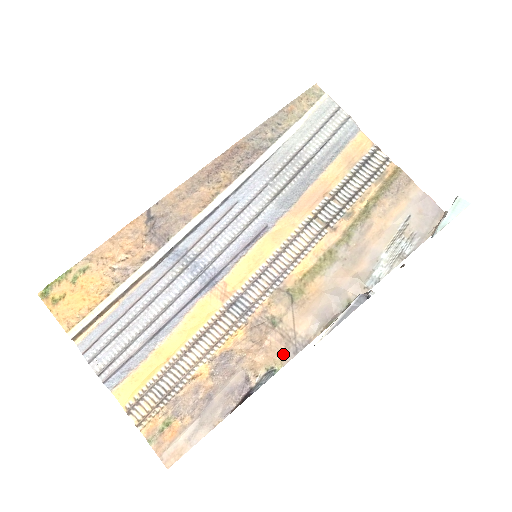
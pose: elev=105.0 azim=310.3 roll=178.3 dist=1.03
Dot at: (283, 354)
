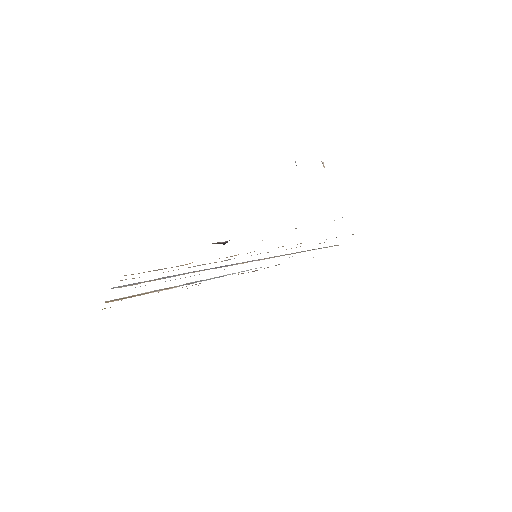
Dot at: occluded
